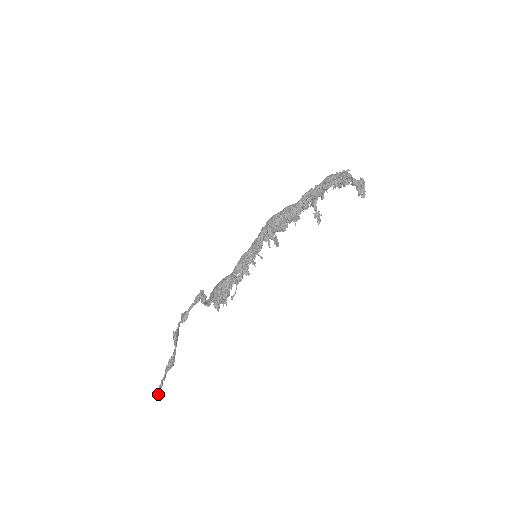
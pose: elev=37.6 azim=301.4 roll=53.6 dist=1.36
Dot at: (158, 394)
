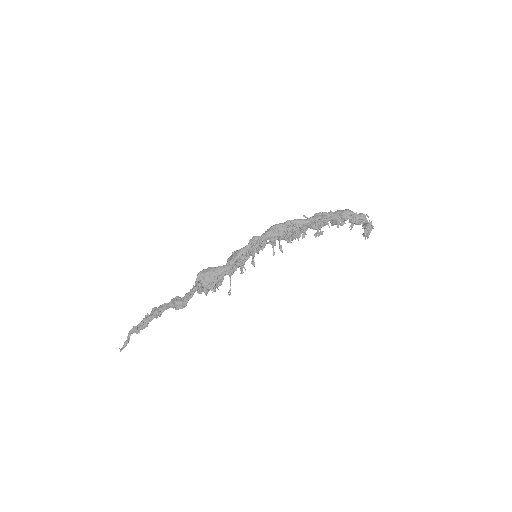
Dot at: (123, 348)
